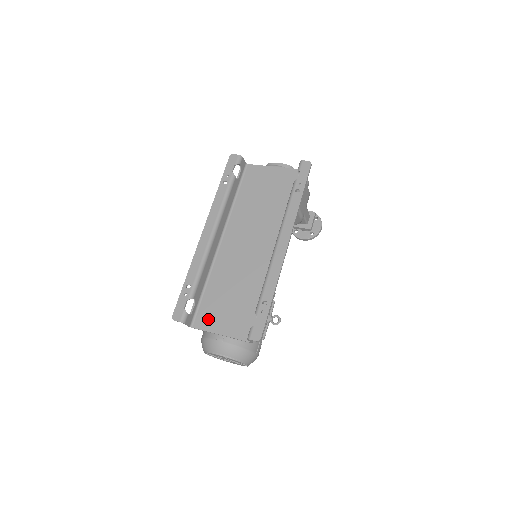
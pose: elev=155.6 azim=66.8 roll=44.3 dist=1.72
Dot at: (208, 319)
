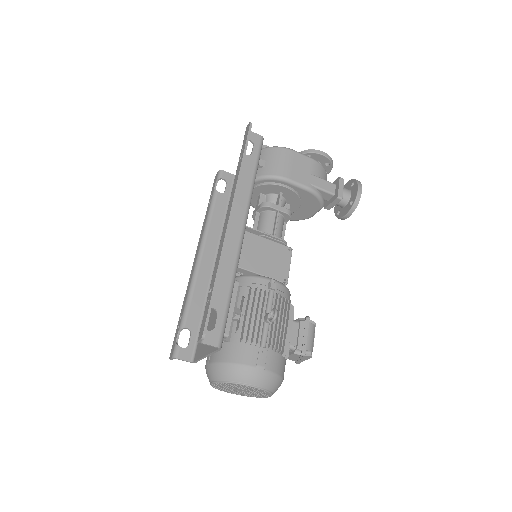
Dot at: (201, 345)
